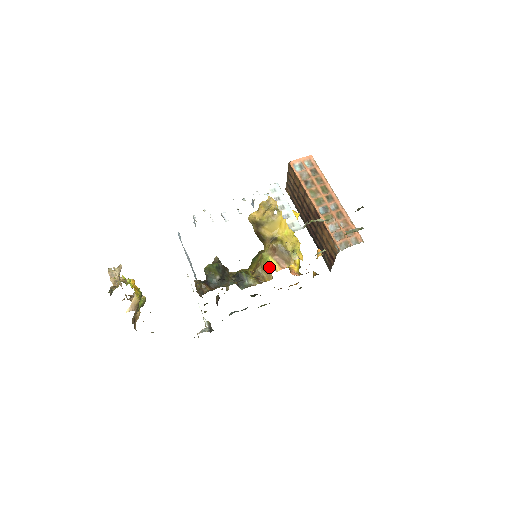
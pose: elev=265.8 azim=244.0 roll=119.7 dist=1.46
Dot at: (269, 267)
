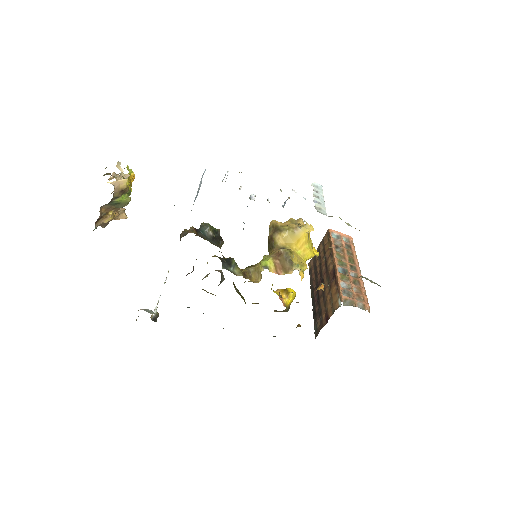
Dot at: (264, 264)
